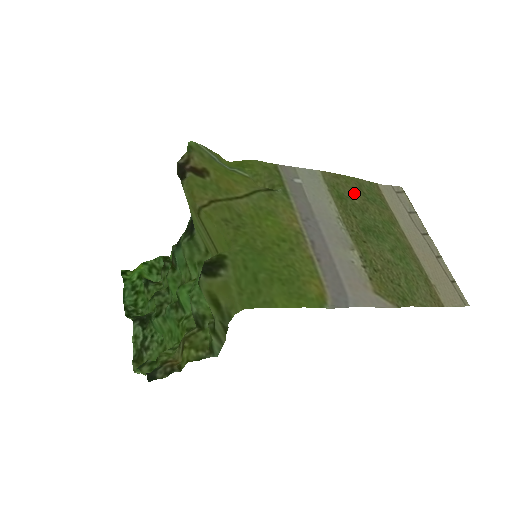
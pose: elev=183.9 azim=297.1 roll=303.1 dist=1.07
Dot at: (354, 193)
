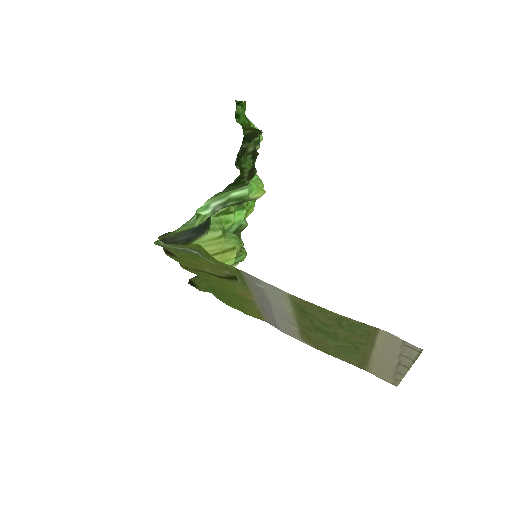
Dot at: (325, 318)
